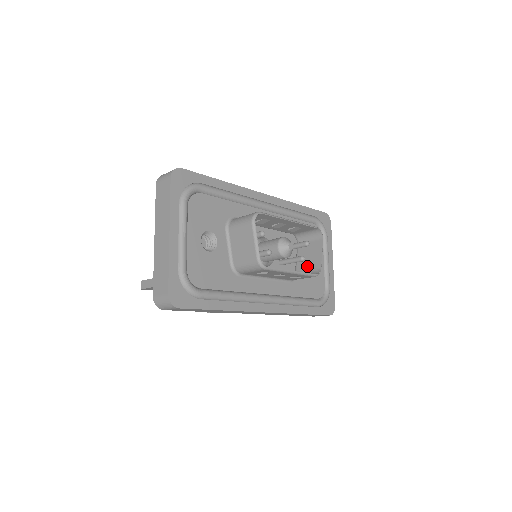
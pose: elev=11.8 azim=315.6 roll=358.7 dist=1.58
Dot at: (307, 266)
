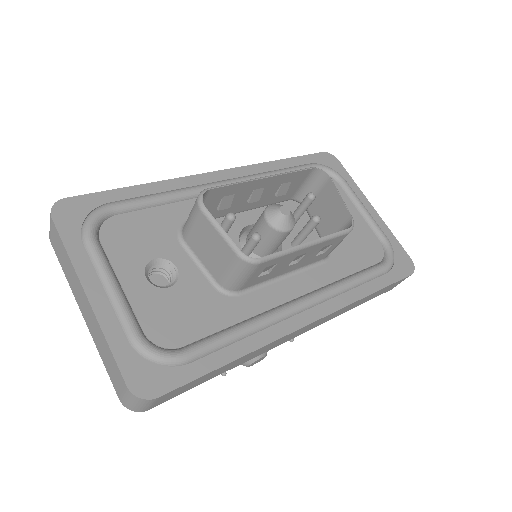
Dot at: (333, 227)
